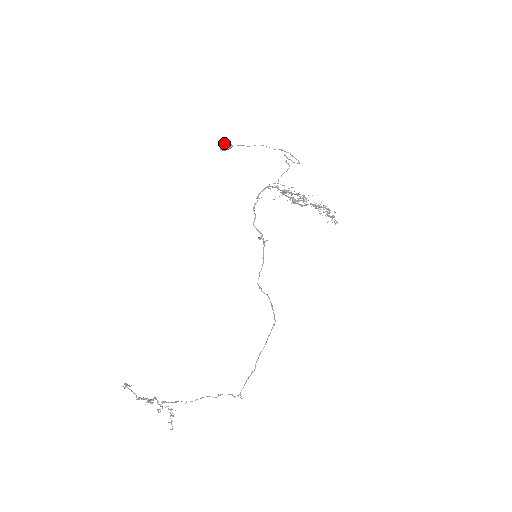
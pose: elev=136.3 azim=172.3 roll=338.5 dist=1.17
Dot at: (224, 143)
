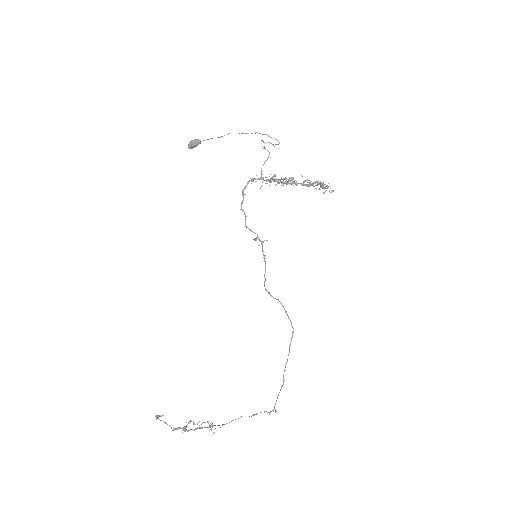
Dot at: (191, 140)
